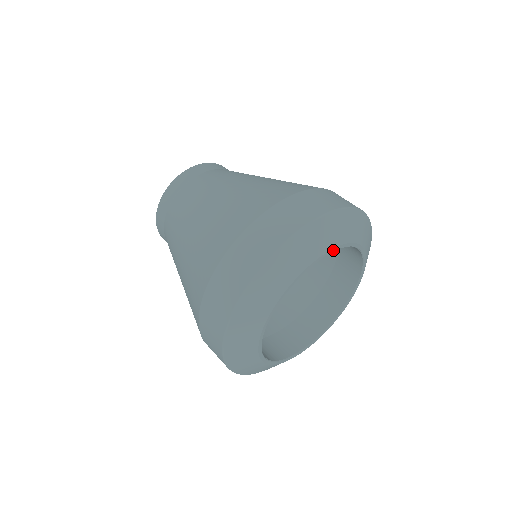
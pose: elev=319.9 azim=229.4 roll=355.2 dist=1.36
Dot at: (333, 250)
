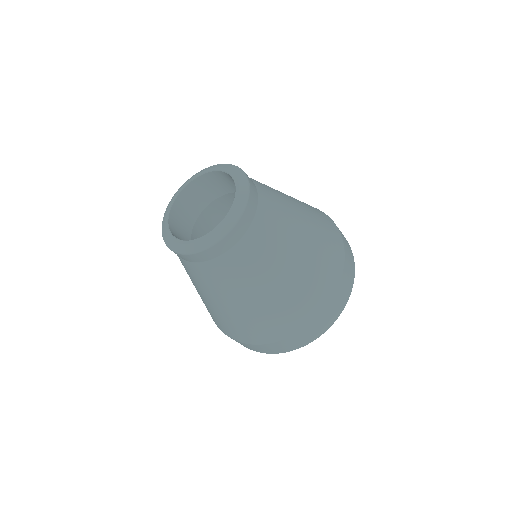
Dot at: occluded
